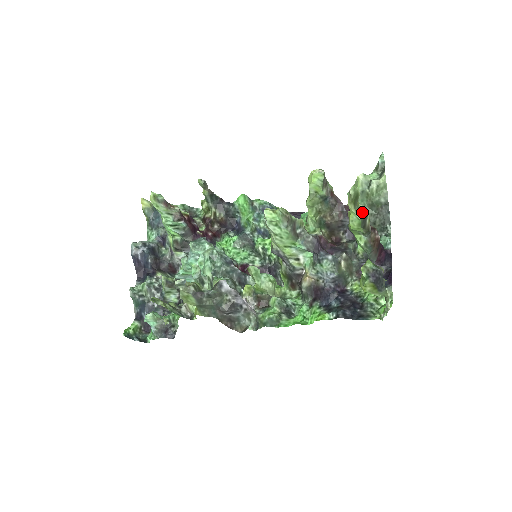
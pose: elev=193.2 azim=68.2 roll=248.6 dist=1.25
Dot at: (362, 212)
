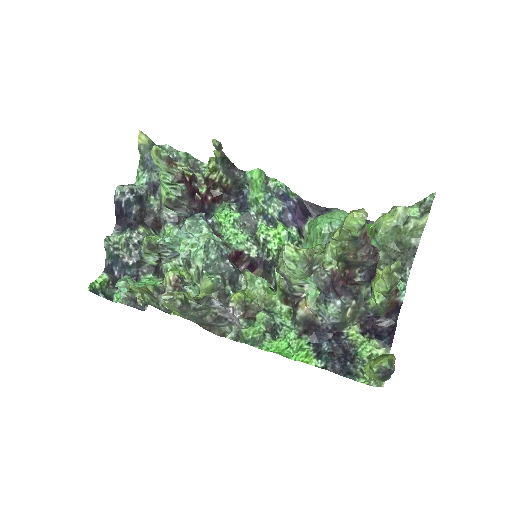
Dot at: (394, 282)
